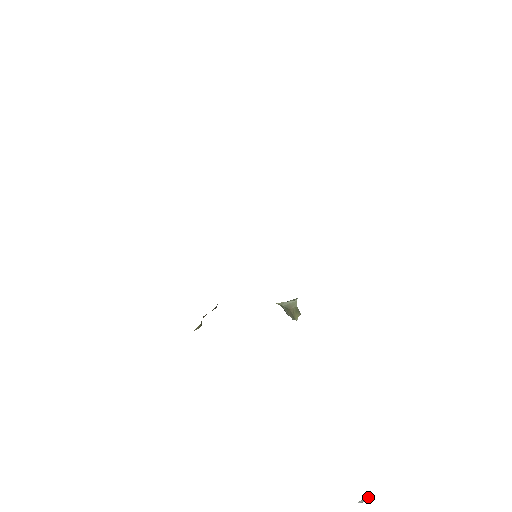
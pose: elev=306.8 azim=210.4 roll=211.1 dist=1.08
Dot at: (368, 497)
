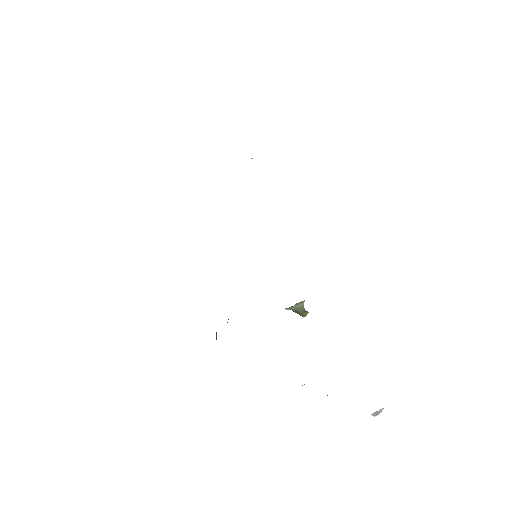
Dot at: (380, 409)
